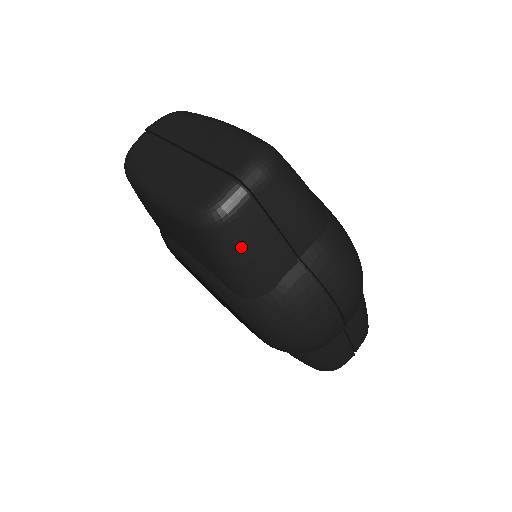
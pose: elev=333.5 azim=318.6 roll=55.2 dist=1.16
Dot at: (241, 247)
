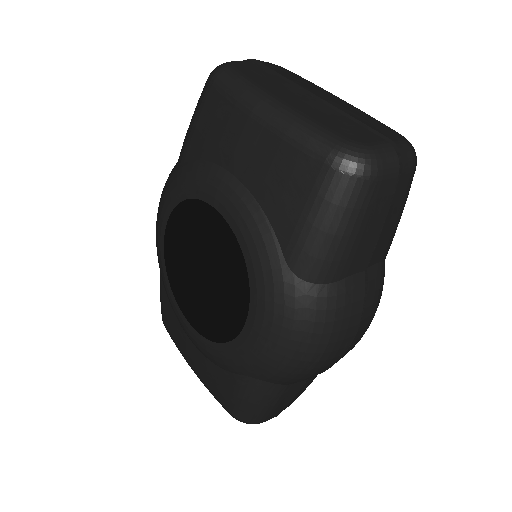
Dot at: (357, 214)
